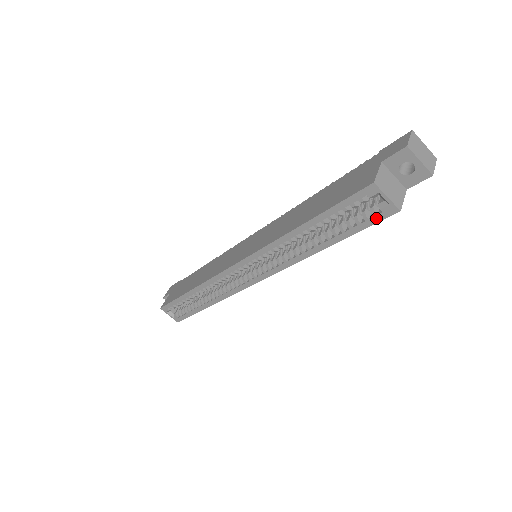
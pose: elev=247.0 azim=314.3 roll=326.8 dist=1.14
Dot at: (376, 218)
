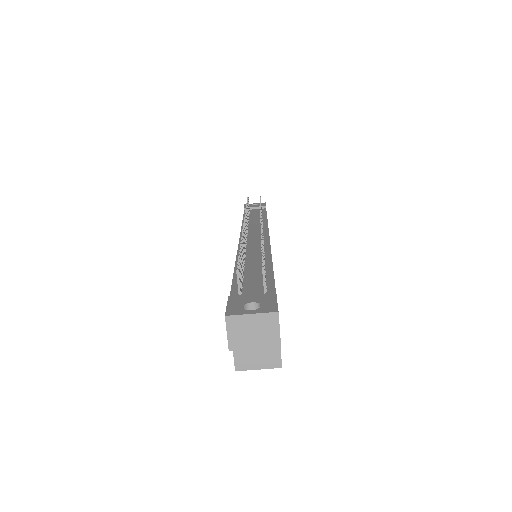
Dot at: occluded
